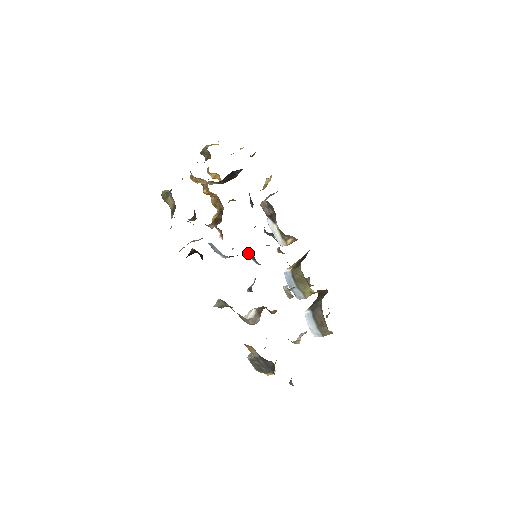
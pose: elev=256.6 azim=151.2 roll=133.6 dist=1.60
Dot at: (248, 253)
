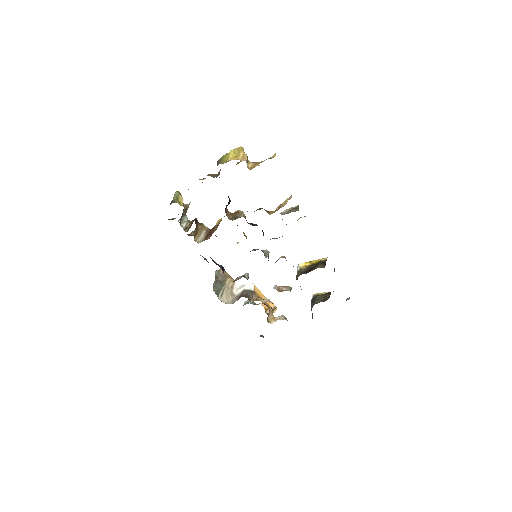
Dot at: occluded
